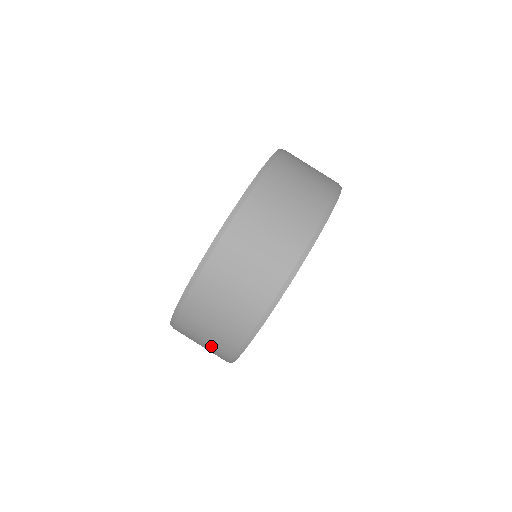
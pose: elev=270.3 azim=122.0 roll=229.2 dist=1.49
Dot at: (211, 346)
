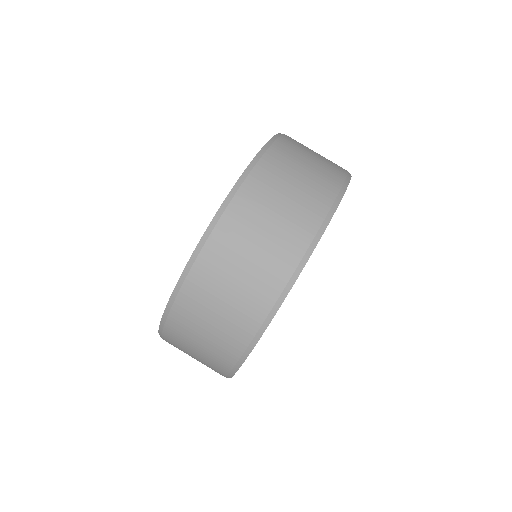
Dot at: (236, 305)
